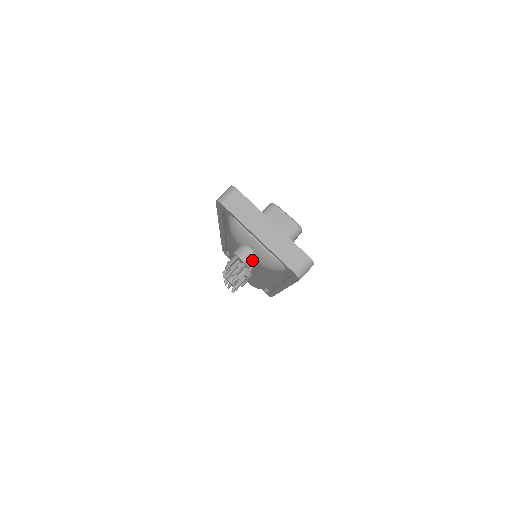
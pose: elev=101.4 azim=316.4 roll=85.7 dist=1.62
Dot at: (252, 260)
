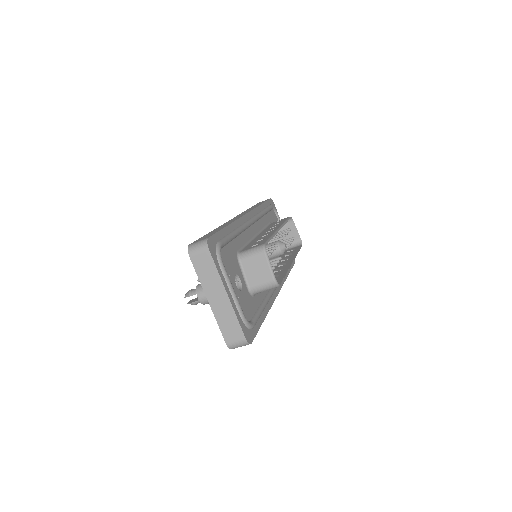
Dot at: occluded
